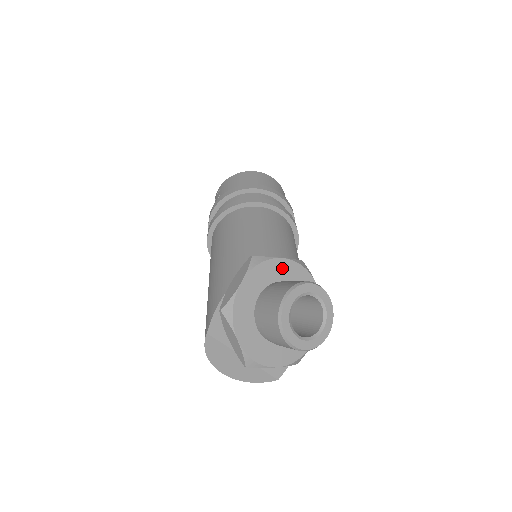
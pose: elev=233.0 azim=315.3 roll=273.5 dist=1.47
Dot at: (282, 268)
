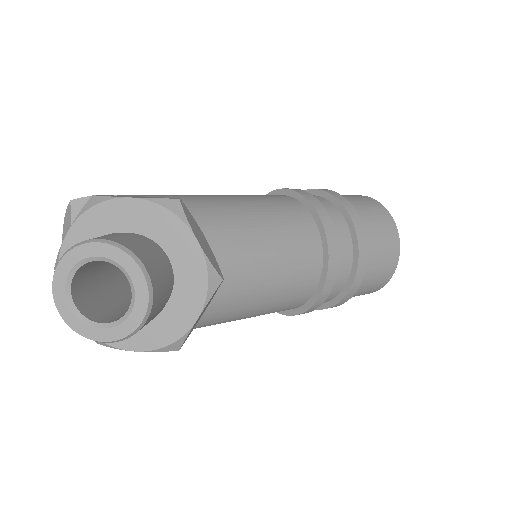
Dot at: (185, 248)
